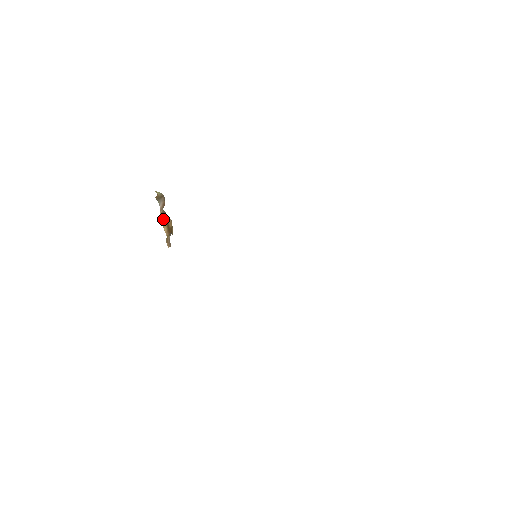
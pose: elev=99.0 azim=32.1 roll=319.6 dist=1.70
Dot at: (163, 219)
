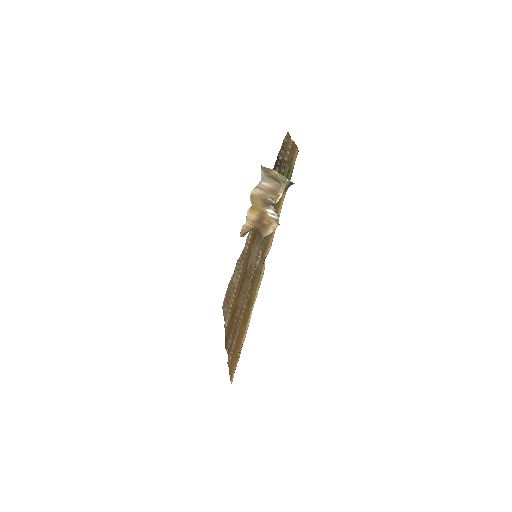
Dot at: (259, 204)
